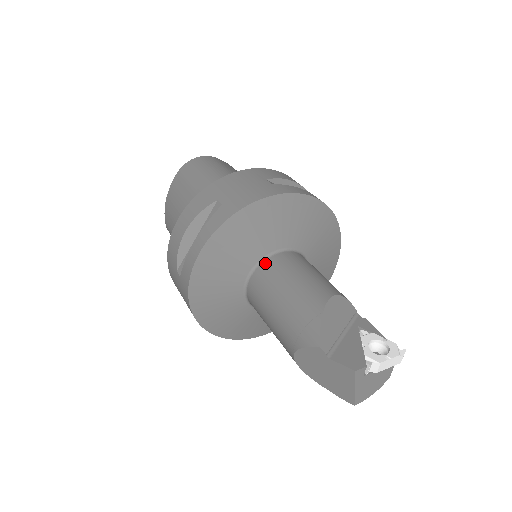
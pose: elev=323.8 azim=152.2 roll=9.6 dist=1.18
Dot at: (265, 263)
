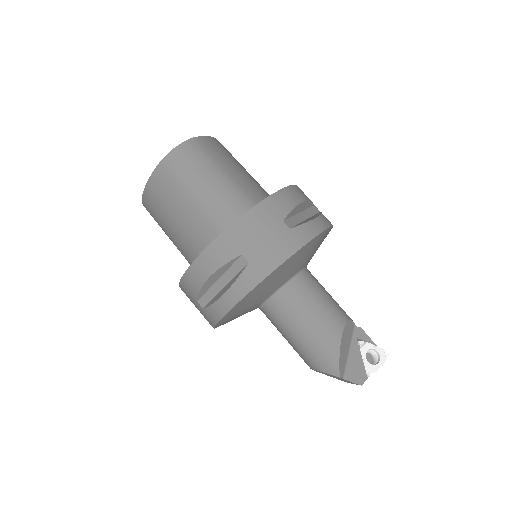
Dot at: (282, 293)
